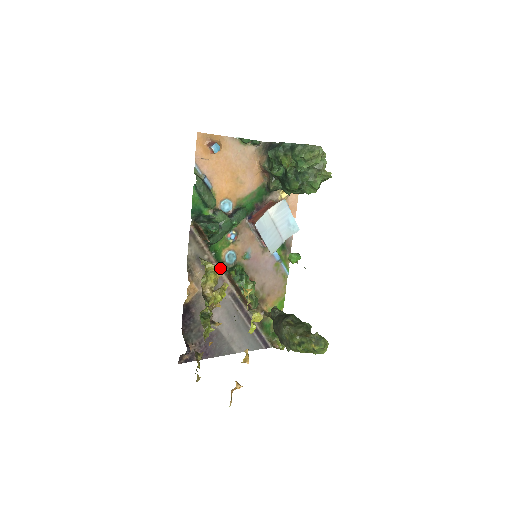
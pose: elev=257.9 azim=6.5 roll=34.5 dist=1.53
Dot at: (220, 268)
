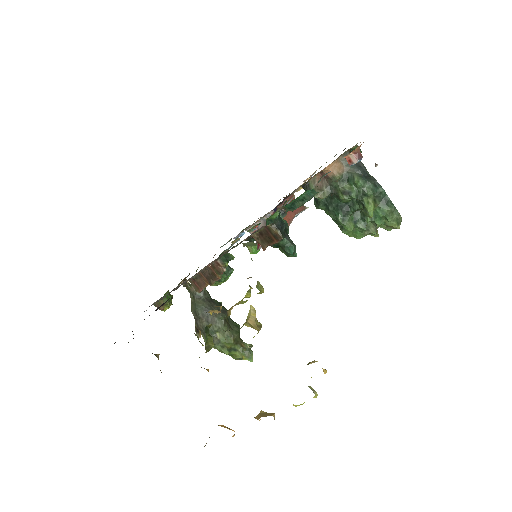
Dot at: (221, 255)
